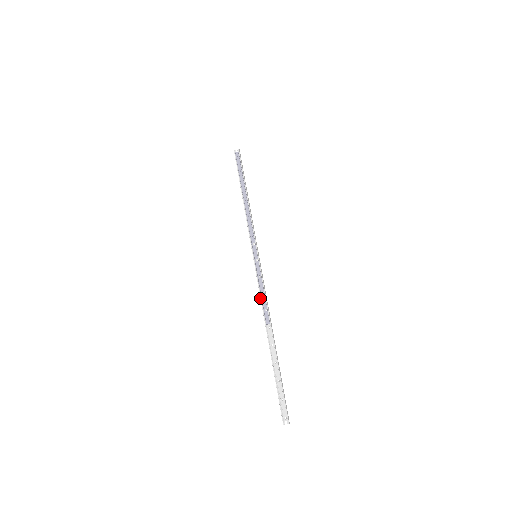
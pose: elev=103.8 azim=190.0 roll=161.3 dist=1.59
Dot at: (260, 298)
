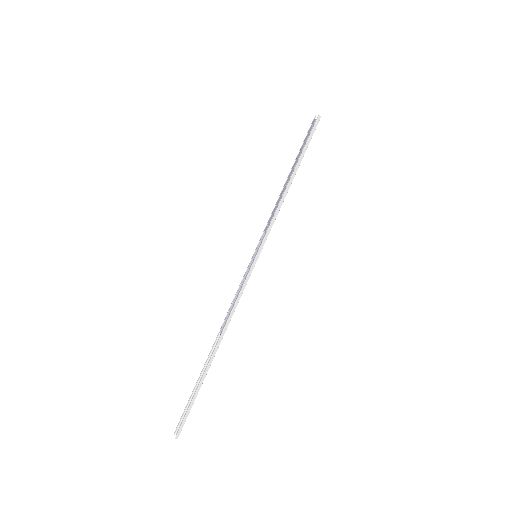
Dot at: (231, 303)
